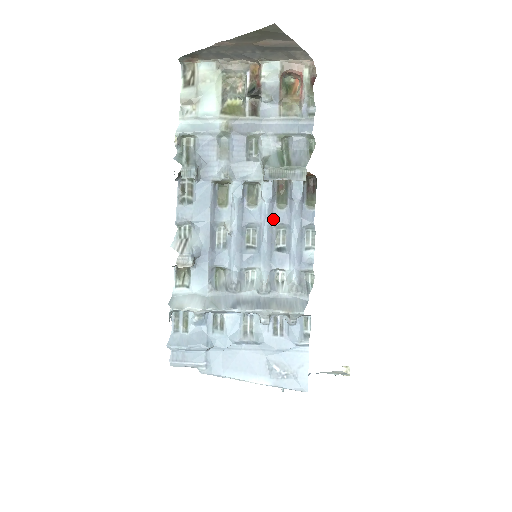
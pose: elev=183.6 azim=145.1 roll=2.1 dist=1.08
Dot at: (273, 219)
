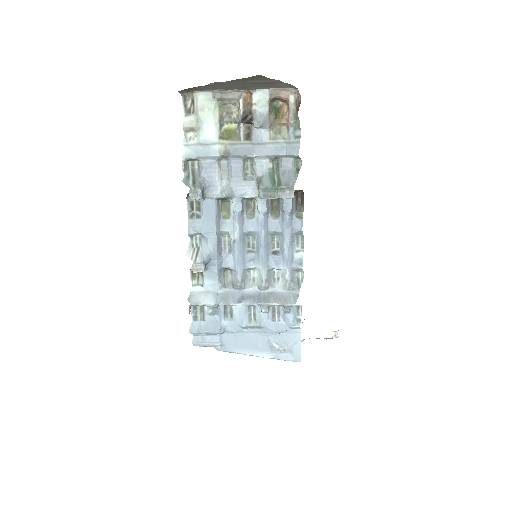
Dot at: (268, 228)
